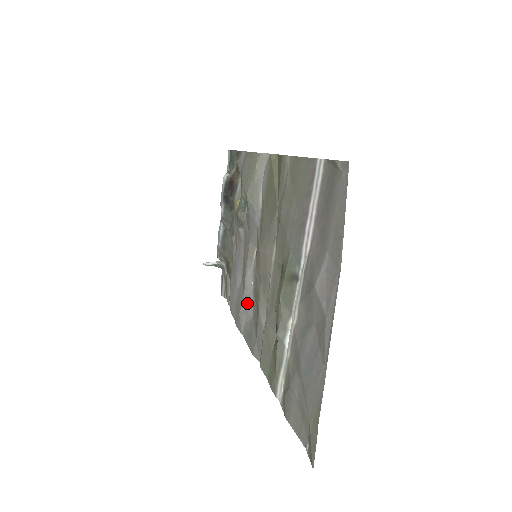
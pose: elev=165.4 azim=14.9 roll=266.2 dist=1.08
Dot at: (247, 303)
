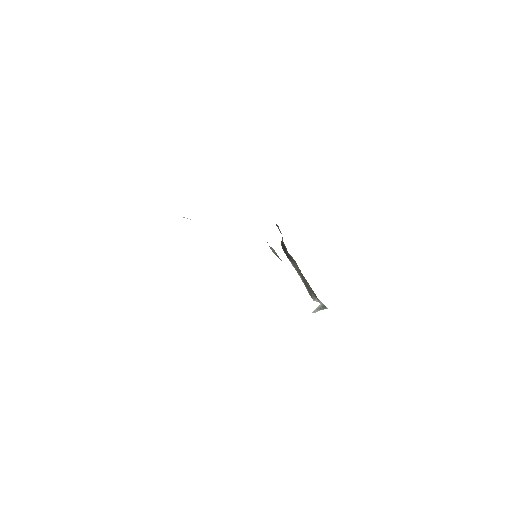
Dot at: occluded
